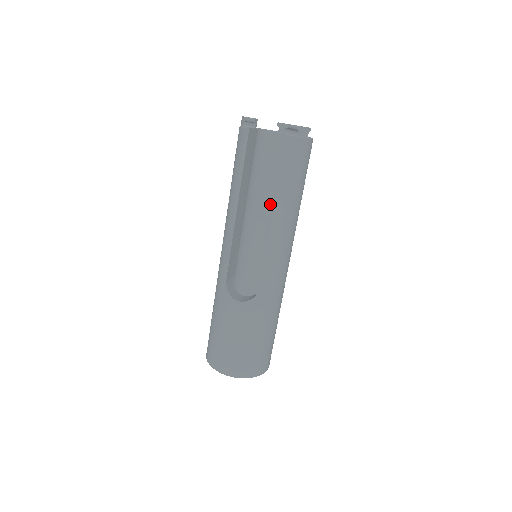
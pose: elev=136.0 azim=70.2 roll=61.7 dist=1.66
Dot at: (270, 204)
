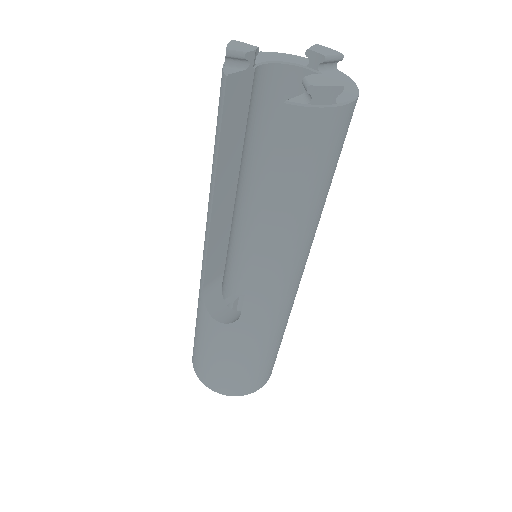
Dot at: occluded
